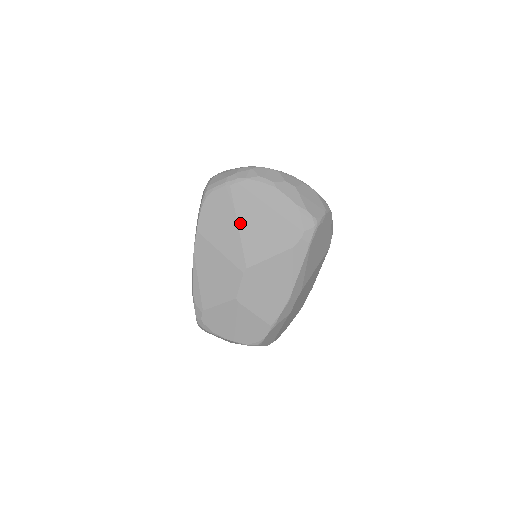
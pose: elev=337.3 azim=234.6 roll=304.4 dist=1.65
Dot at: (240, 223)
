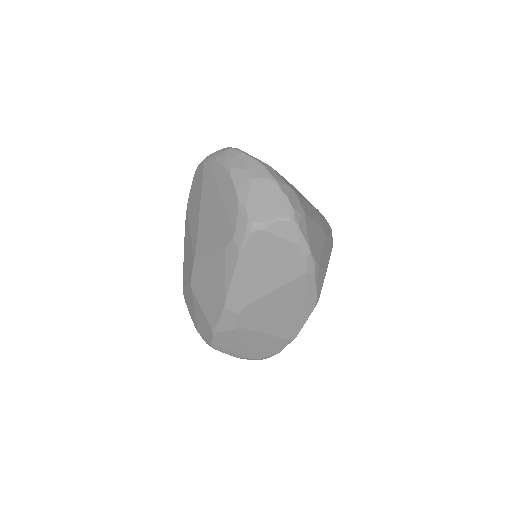
Dot at: (201, 206)
